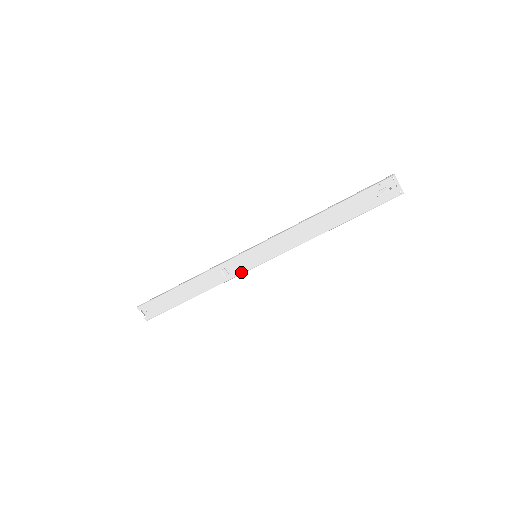
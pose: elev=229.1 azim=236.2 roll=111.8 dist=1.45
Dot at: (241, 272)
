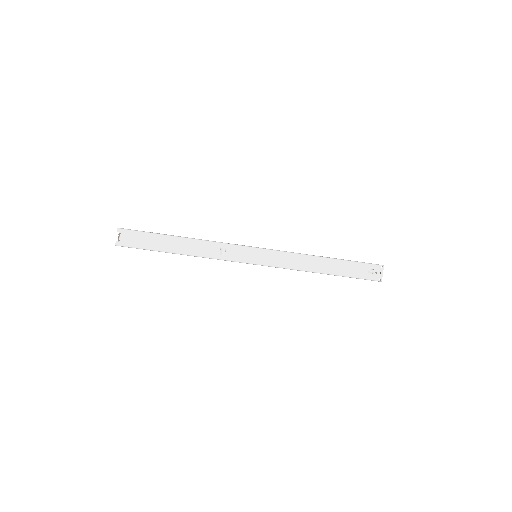
Dot at: (236, 260)
